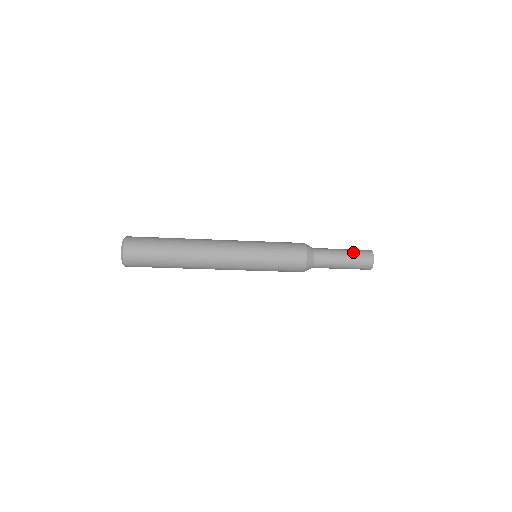
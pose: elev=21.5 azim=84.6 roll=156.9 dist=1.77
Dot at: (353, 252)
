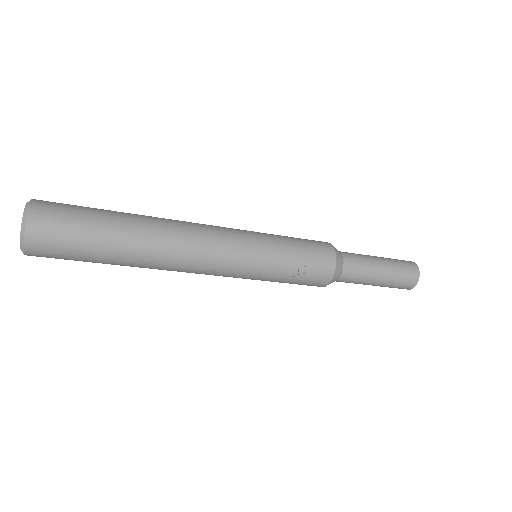
Dot at: (391, 259)
